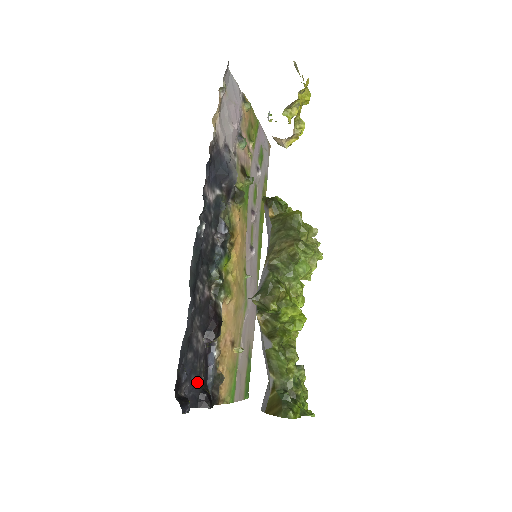
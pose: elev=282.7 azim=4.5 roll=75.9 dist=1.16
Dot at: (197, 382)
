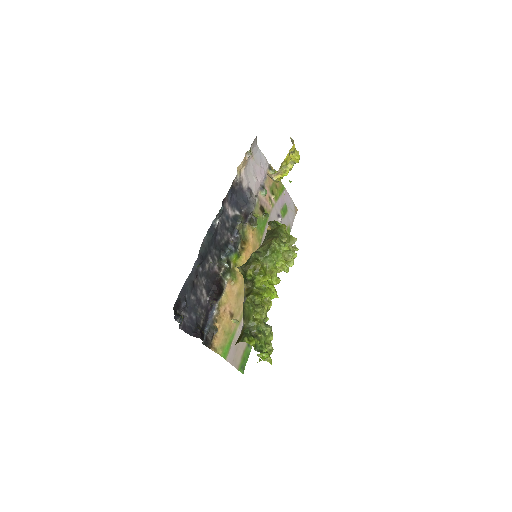
Dot at: (196, 321)
